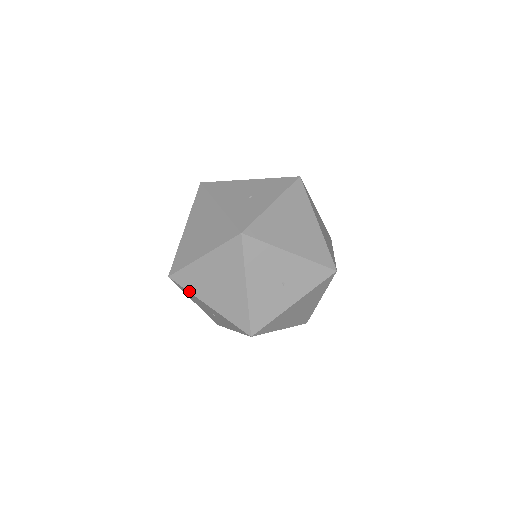
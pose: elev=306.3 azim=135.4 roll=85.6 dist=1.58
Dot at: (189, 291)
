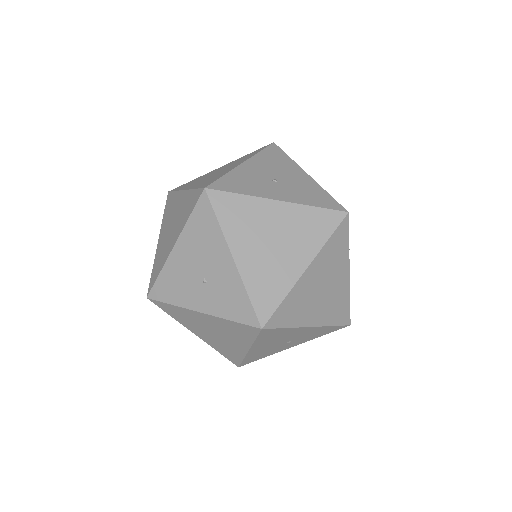
Dot at: (163, 216)
